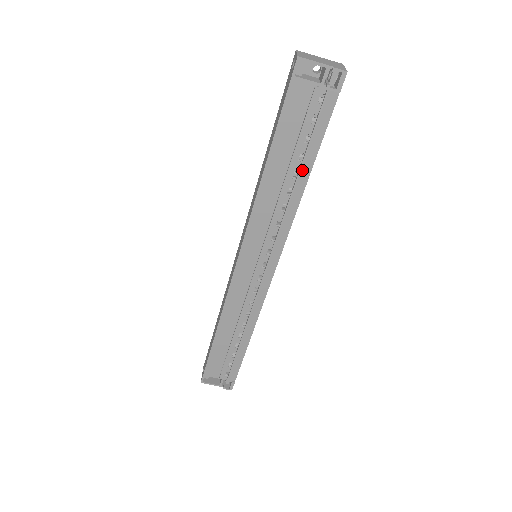
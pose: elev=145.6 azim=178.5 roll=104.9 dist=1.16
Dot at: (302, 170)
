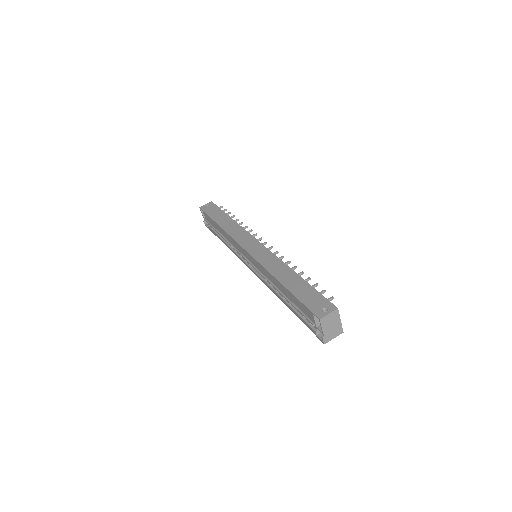
Dot at: (286, 303)
